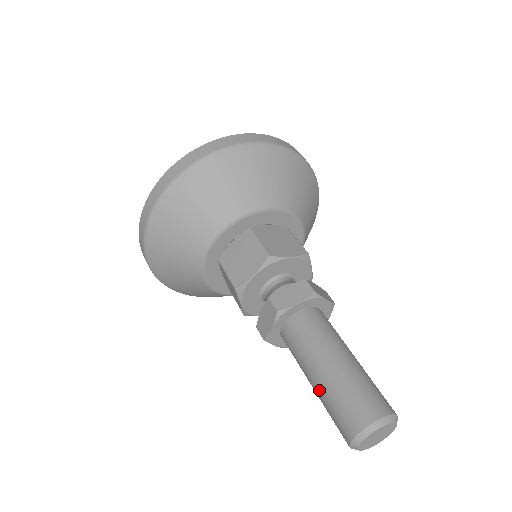
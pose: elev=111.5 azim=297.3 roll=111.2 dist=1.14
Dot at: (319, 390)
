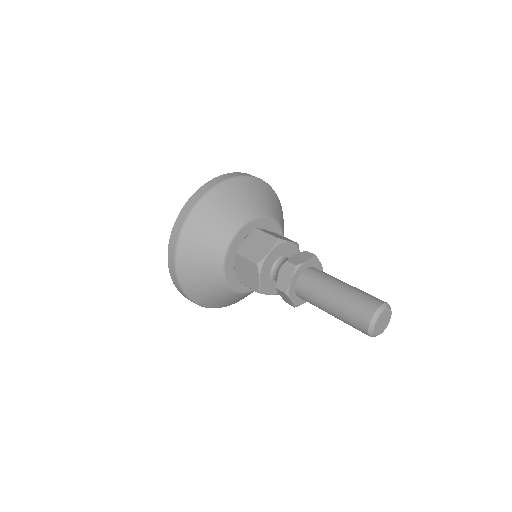
Dot at: (337, 305)
